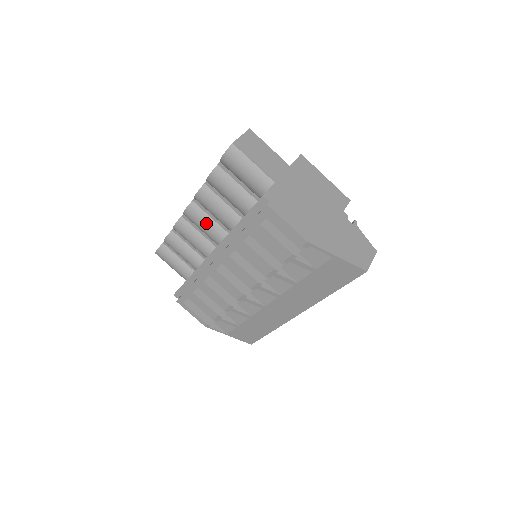
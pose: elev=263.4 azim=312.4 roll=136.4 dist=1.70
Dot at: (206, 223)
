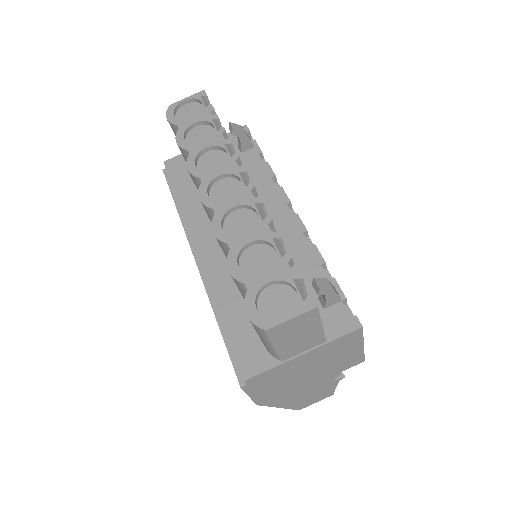
Dot at: occluded
